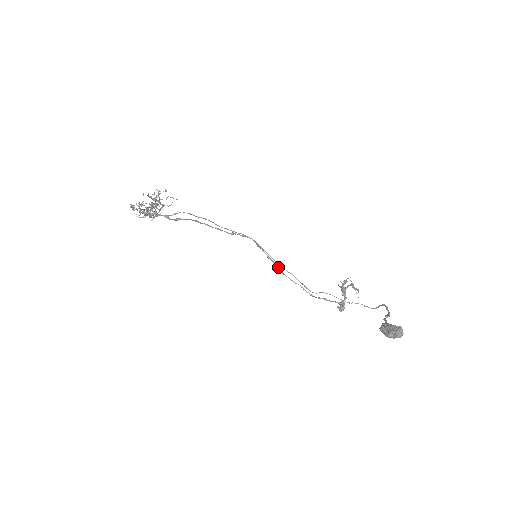
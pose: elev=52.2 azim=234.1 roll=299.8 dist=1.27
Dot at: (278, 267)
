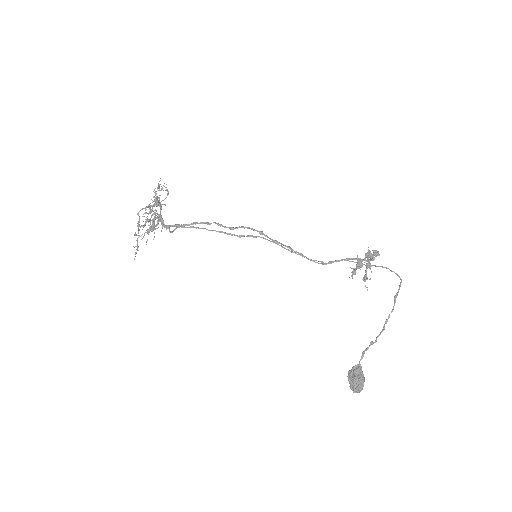
Dot at: occluded
